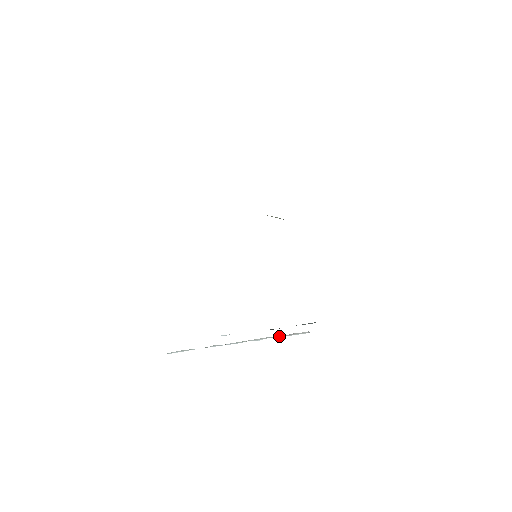
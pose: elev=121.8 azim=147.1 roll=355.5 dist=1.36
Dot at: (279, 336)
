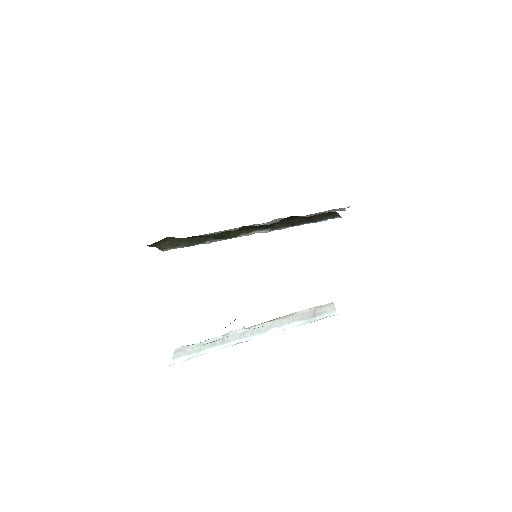
Dot at: (303, 316)
